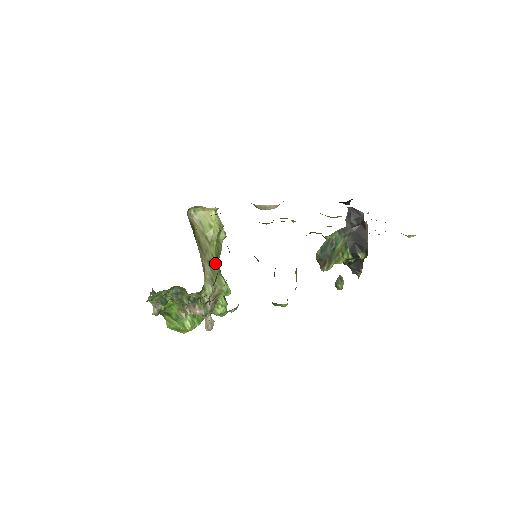
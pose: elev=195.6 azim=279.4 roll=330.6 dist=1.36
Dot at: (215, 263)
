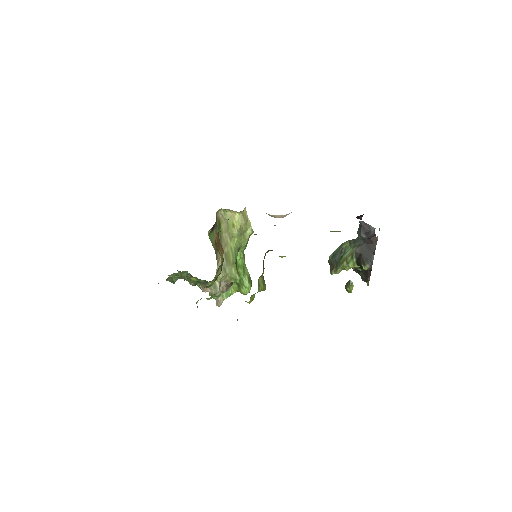
Dot at: (232, 255)
